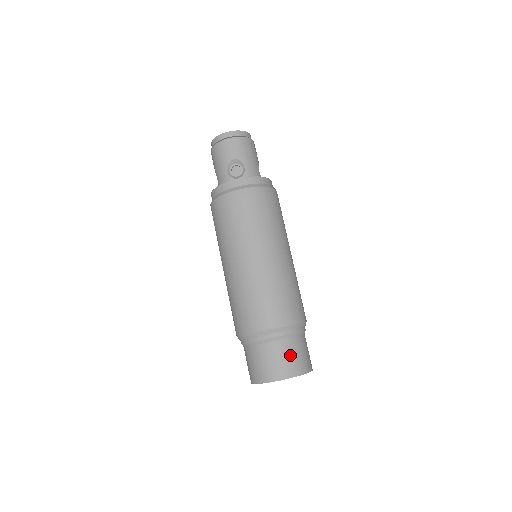
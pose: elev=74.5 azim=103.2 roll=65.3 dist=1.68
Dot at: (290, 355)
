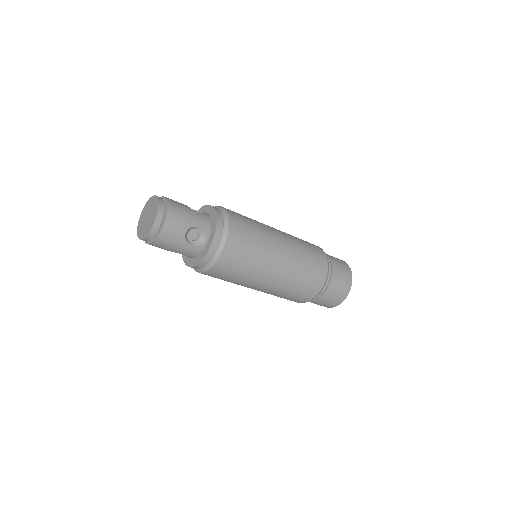
Dot at: (341, 276)
